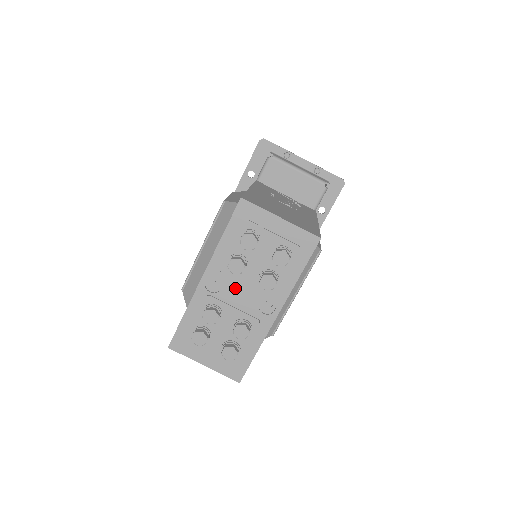
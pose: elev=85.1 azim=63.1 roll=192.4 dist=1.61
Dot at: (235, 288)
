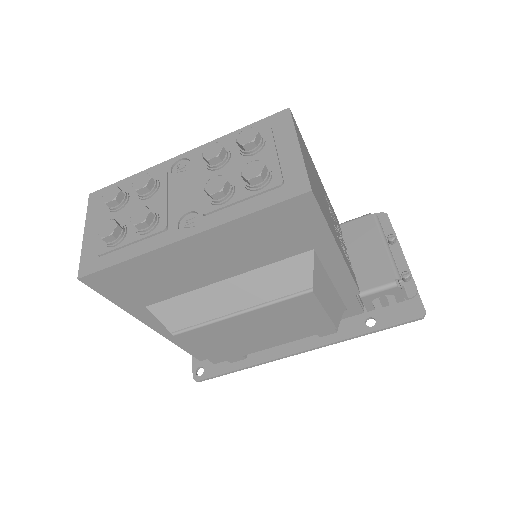
Dot at: (190, 182)
